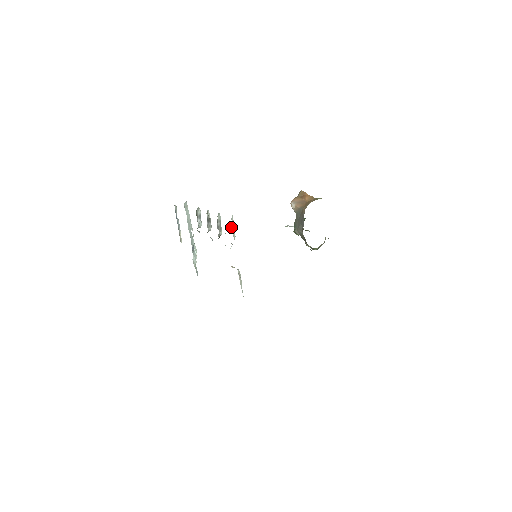
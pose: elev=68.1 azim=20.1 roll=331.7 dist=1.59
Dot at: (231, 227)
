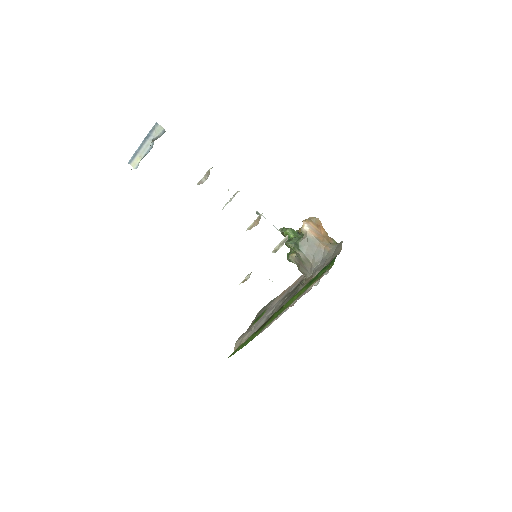
Dot at: occluded
